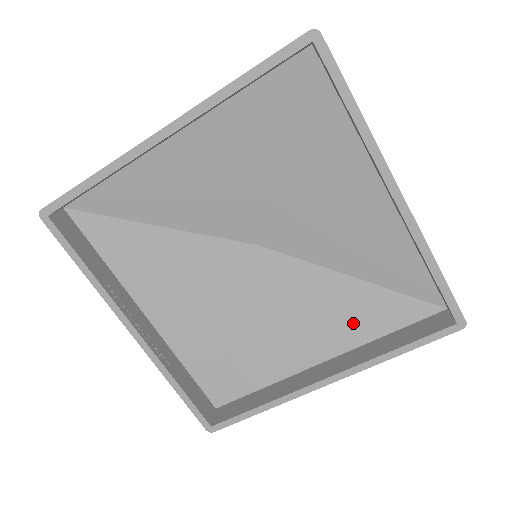
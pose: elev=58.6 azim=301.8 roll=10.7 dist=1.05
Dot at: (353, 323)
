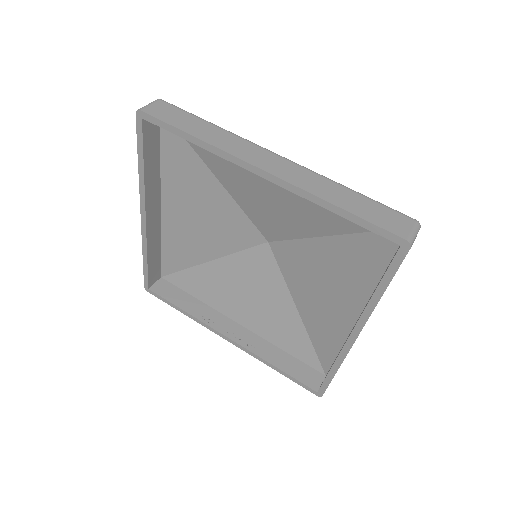
Dot at: (355, 275)
